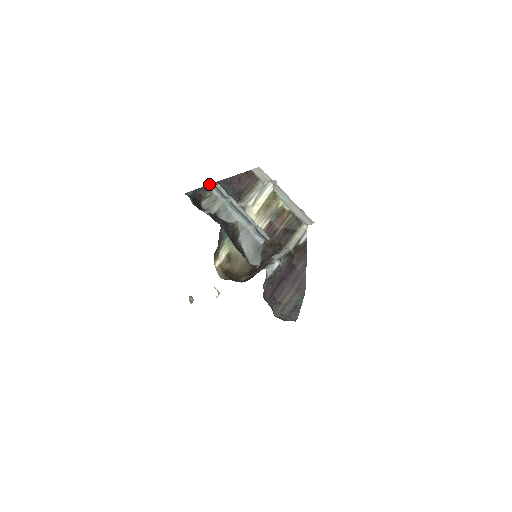
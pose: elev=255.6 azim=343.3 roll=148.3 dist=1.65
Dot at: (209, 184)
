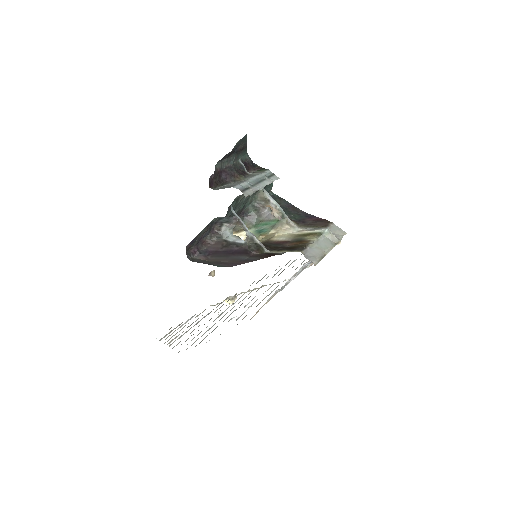
Dot at: occluded
